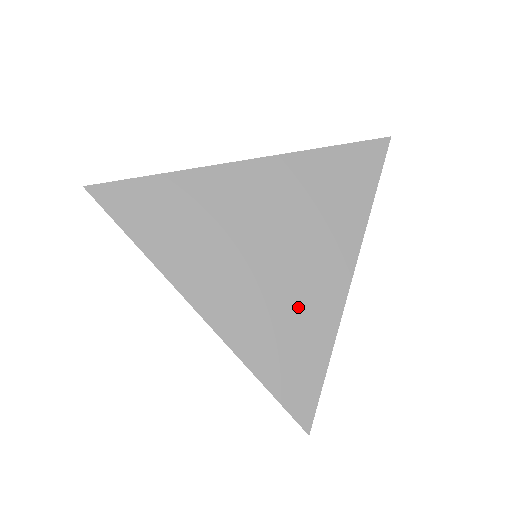
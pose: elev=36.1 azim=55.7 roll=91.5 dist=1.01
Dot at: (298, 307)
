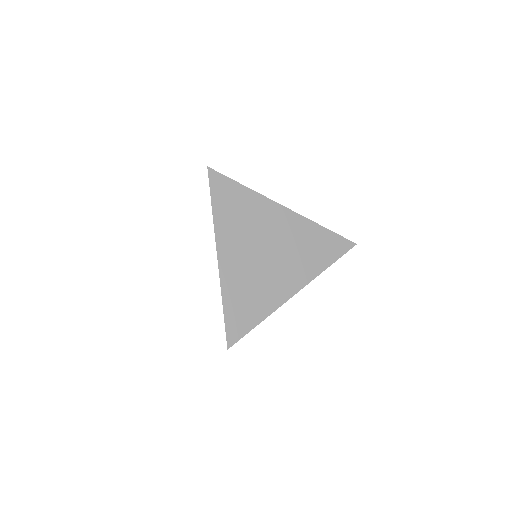
Dot at: (263, 288)
